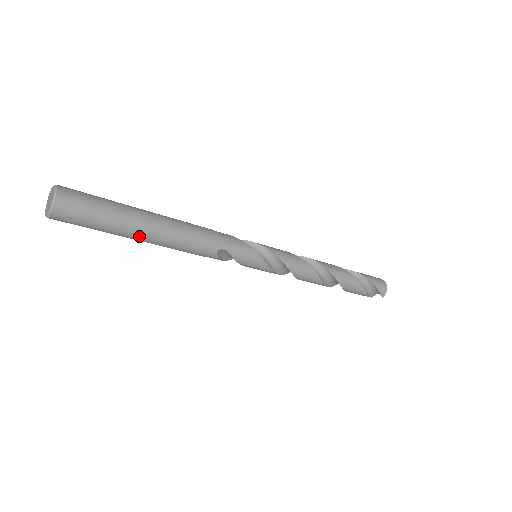
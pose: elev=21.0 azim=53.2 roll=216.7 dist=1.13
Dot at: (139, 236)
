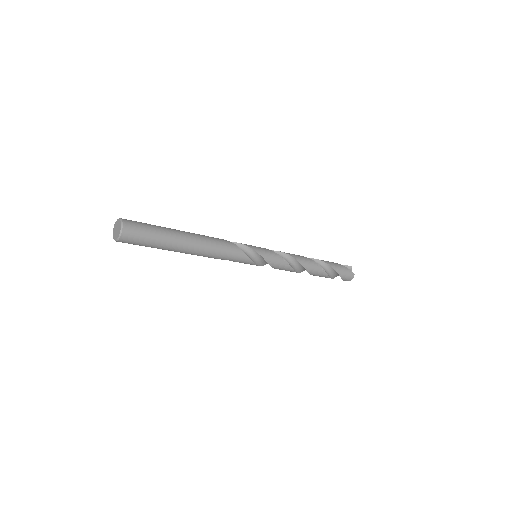
Dot at: occluded
